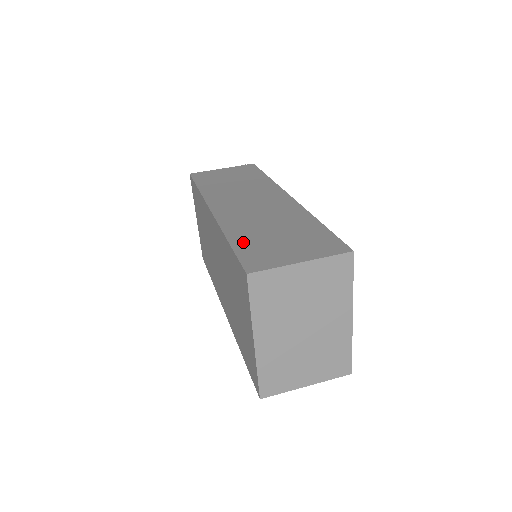
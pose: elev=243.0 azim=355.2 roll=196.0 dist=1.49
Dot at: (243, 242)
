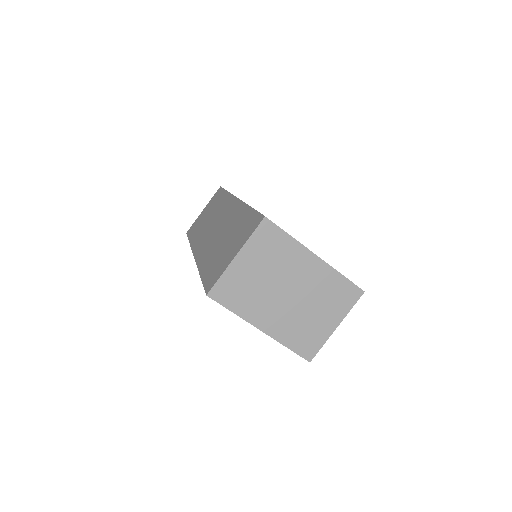
Dot at: (207, 269)
